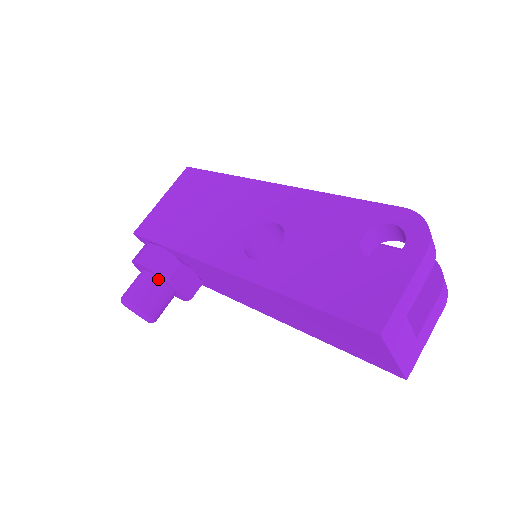
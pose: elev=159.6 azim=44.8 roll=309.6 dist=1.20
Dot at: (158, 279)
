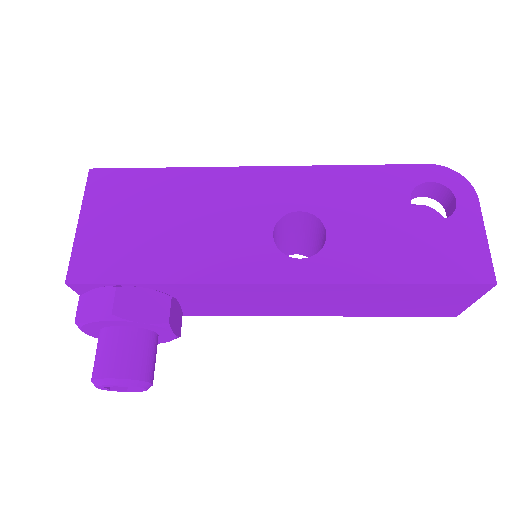
Dot at: (143, 330)
